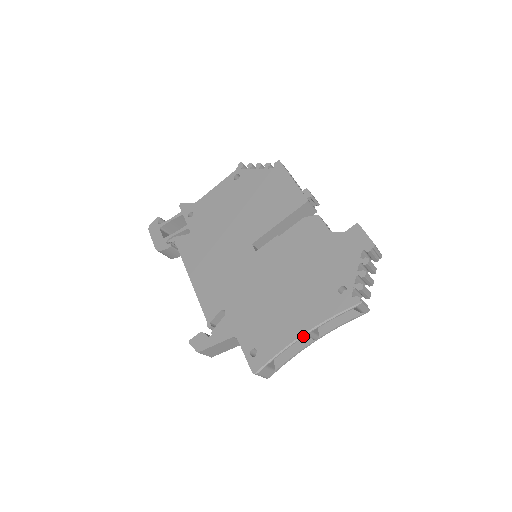
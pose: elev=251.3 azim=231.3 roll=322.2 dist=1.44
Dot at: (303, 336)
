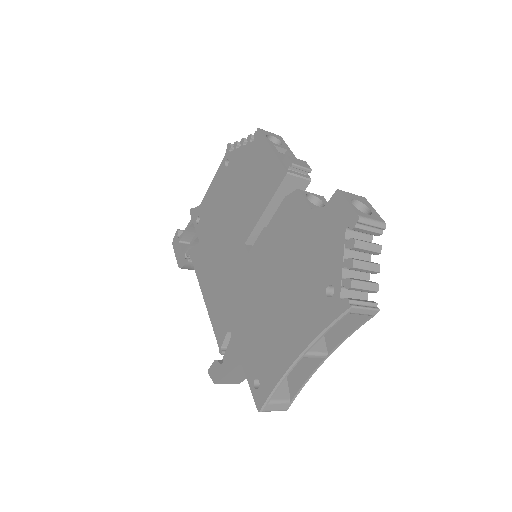
Dot at: (298, 360)
